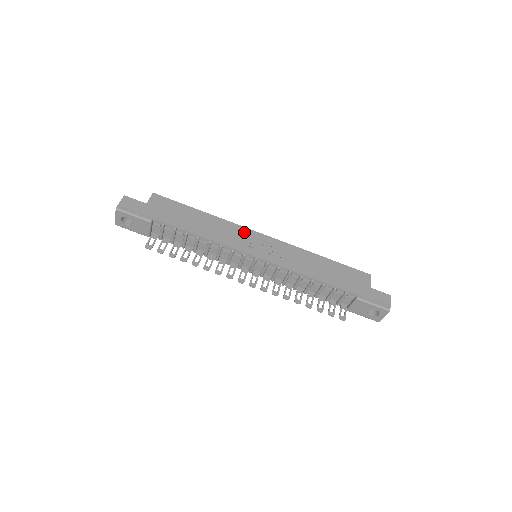
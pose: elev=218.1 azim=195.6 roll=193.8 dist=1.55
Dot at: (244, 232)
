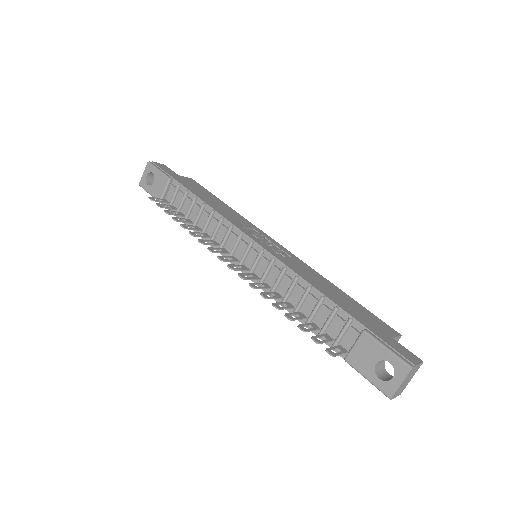
Dot at: (257, 230)
